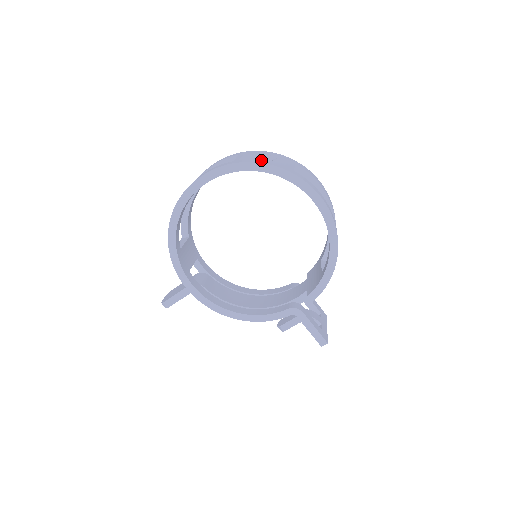
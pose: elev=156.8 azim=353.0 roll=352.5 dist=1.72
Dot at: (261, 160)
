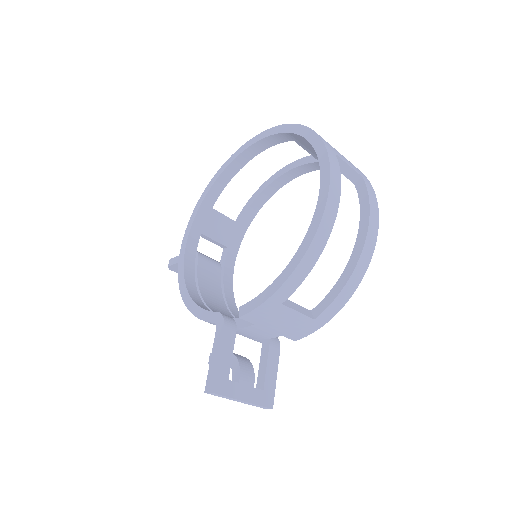
Dot at: occluded
